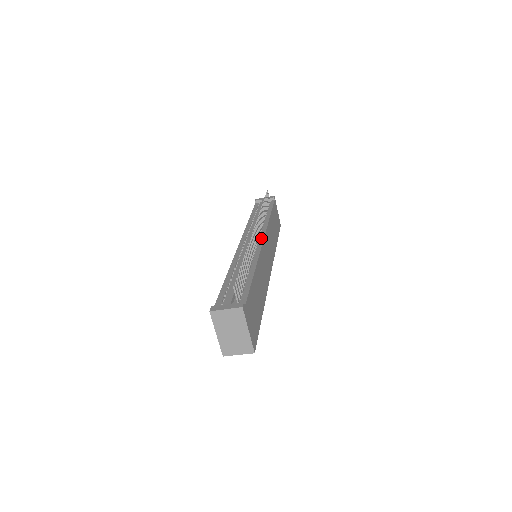
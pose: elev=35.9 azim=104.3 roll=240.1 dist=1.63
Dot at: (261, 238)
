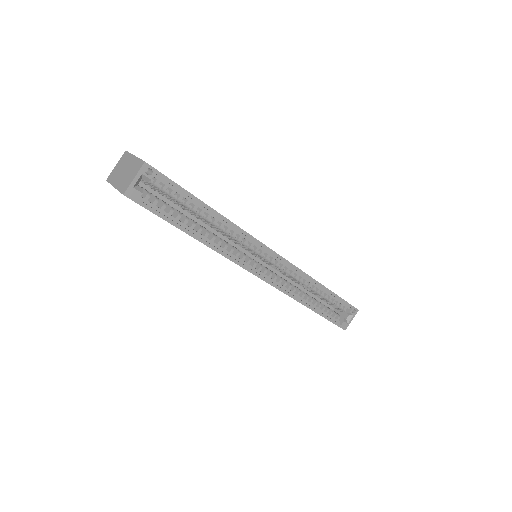
Dot at: occluded
